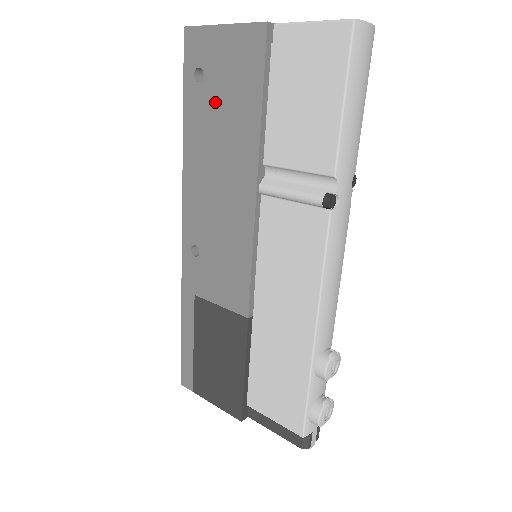
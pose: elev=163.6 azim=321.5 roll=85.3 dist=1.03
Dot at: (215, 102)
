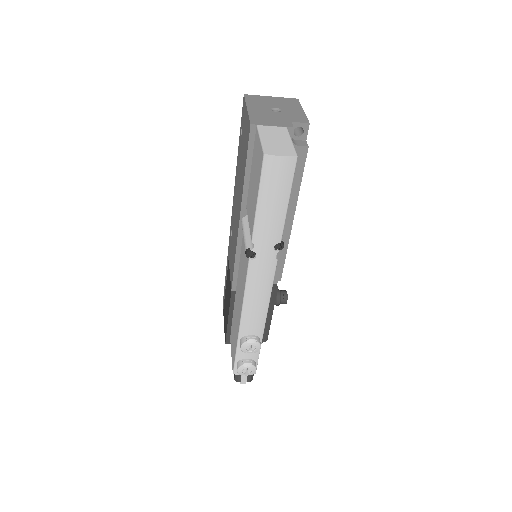
Dot at: (241, 153)
